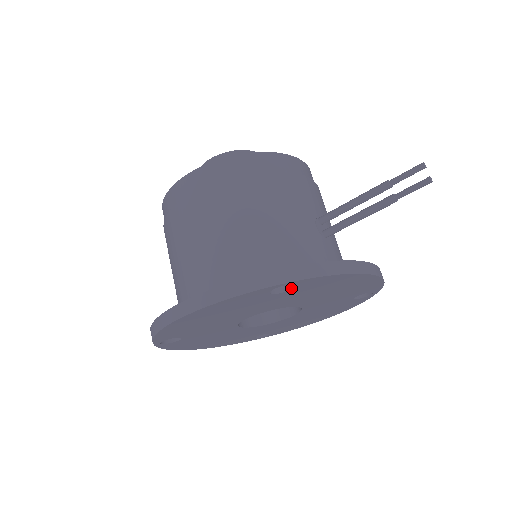
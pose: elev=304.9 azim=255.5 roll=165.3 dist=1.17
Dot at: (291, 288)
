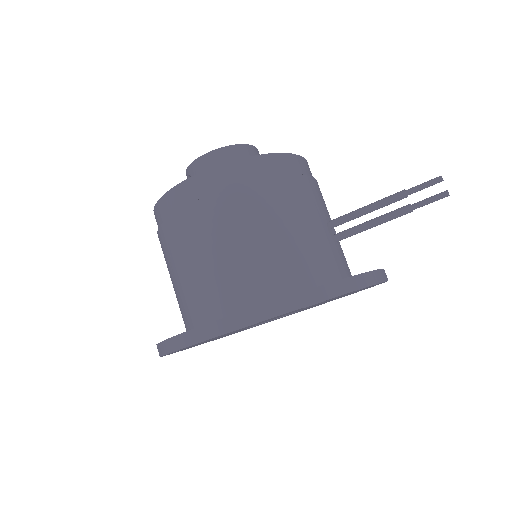
Dot at: occluded
